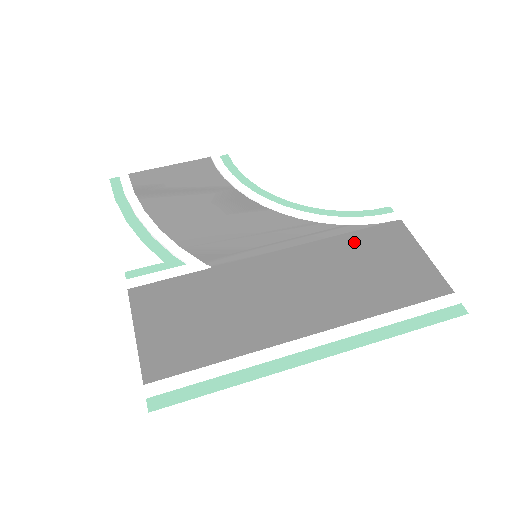
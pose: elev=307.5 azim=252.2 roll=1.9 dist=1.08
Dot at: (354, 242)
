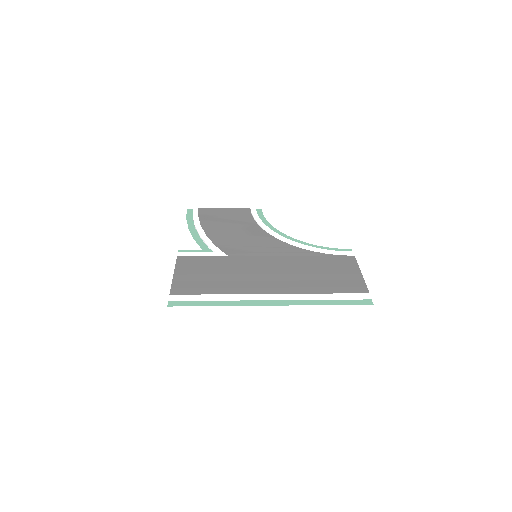
Dot at: (319, 260)
